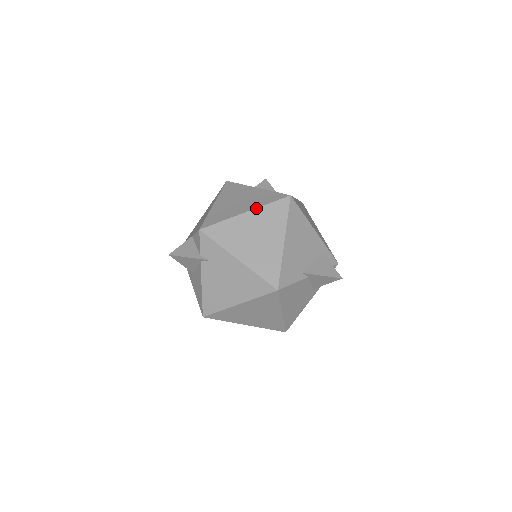
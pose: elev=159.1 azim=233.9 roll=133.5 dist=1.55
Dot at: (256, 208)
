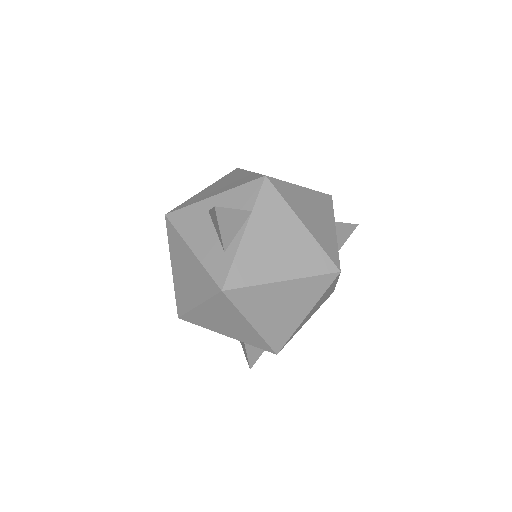
Dot at: occluded
